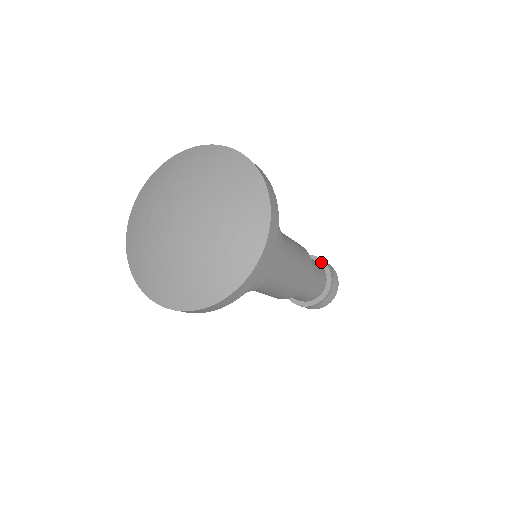
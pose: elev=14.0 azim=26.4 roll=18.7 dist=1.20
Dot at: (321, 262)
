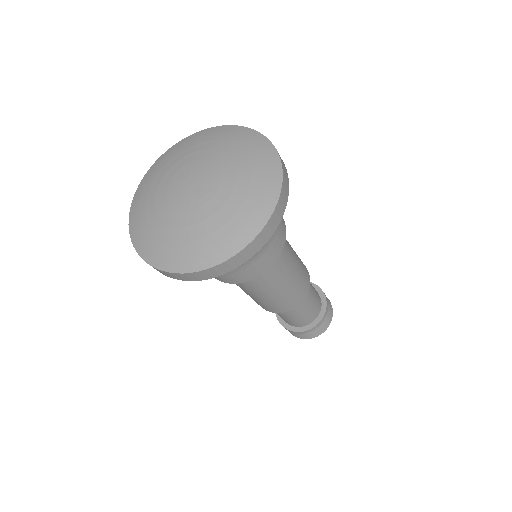
Dot at: (323, 296)
